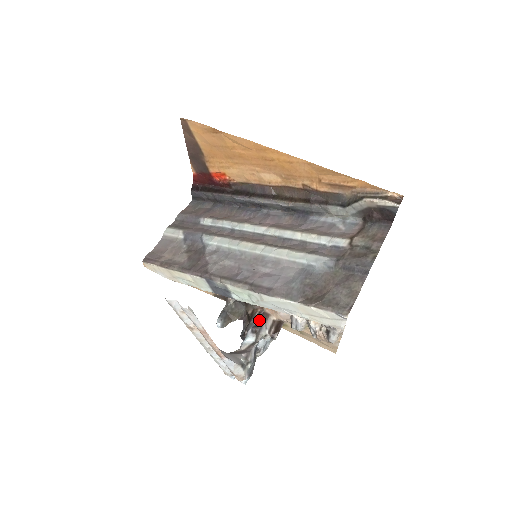
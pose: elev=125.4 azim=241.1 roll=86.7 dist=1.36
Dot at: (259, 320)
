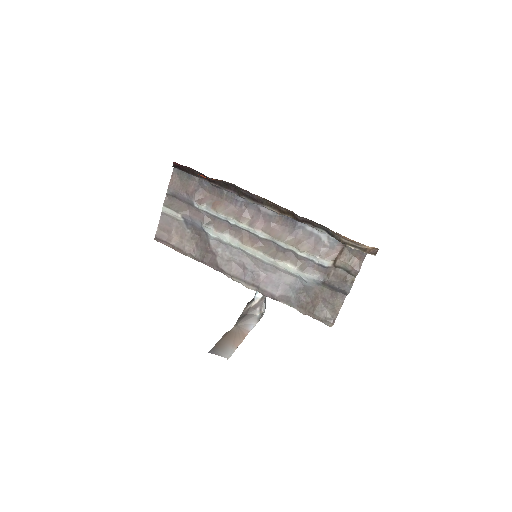
Dot at: occluded
